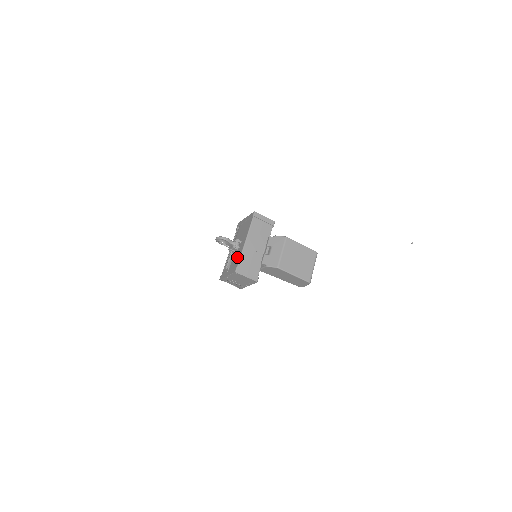
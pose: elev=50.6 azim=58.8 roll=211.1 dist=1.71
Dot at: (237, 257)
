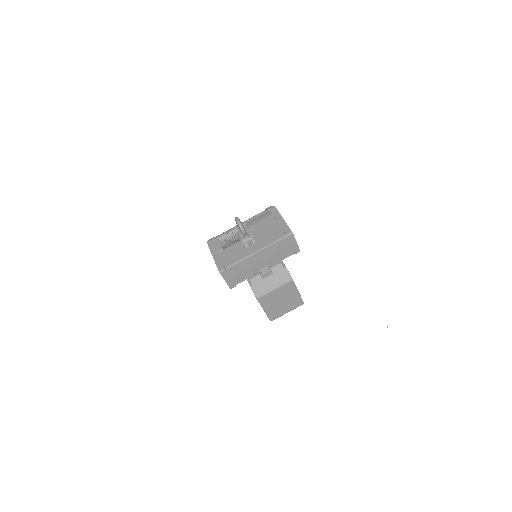
Dot at: (236, 255)
